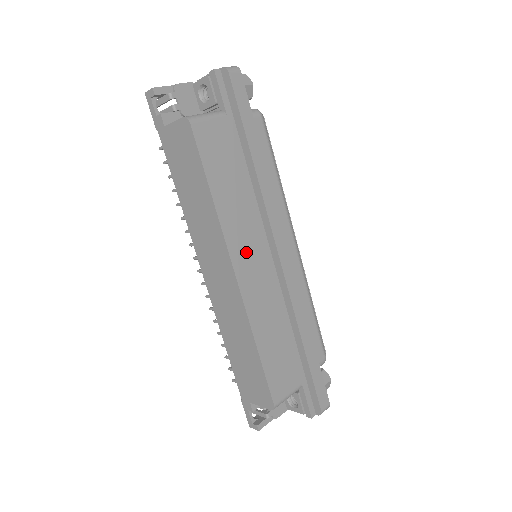
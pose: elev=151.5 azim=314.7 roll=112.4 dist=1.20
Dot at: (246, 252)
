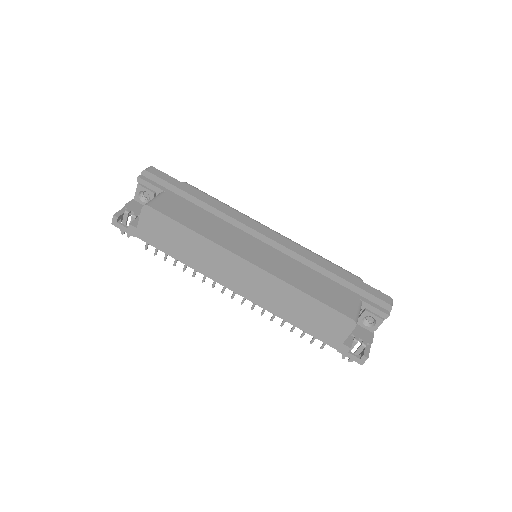
Dot at: (244, 248)
